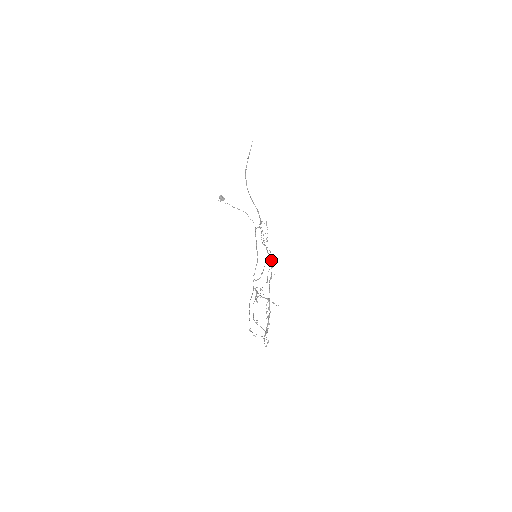
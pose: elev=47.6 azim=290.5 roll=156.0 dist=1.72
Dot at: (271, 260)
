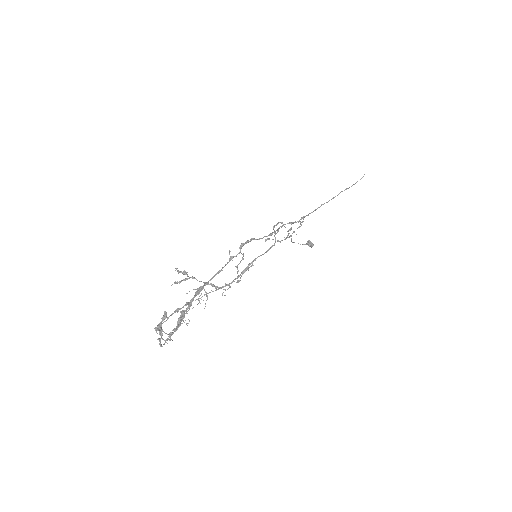
Dot at: (247, 241)
